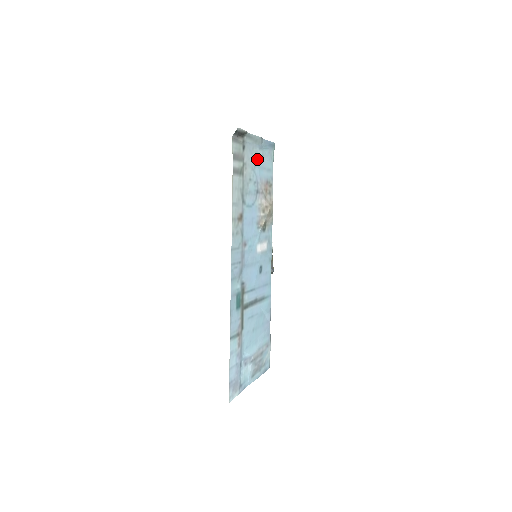
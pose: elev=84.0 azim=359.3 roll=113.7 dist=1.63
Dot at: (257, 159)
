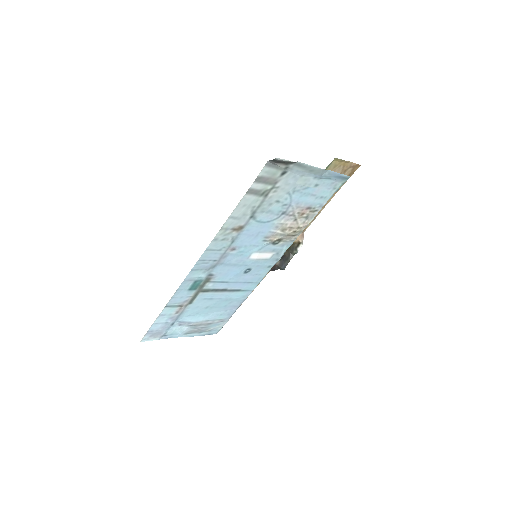
Dot at: (304, 186)
